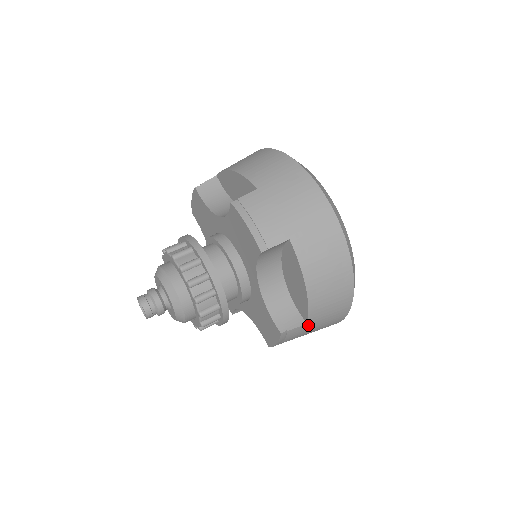
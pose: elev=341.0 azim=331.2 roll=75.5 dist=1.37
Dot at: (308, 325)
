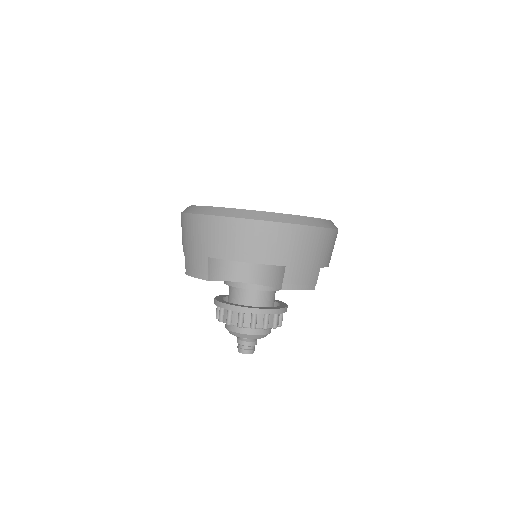
Dot at: occluded
